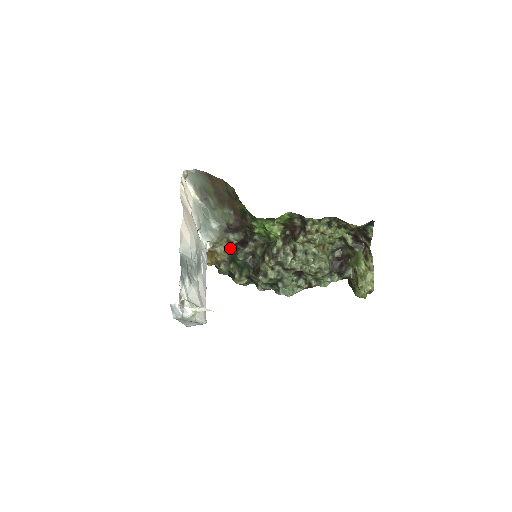
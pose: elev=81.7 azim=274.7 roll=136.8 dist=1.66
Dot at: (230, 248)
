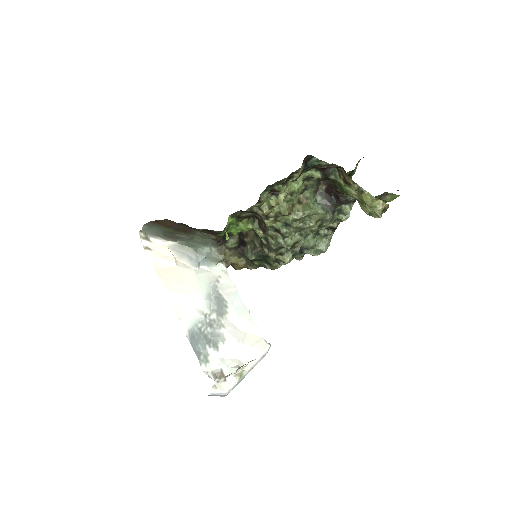
Dot at: (239, 252)
